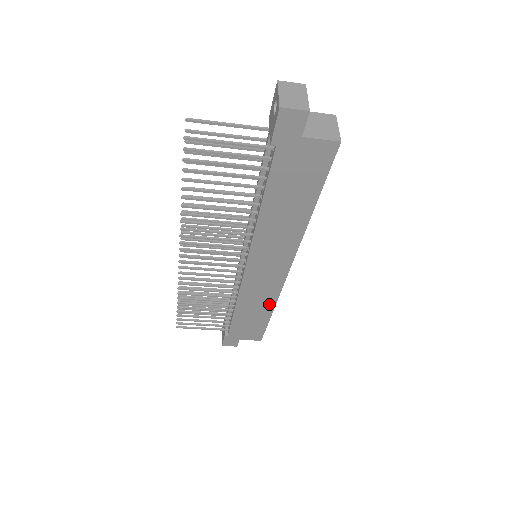
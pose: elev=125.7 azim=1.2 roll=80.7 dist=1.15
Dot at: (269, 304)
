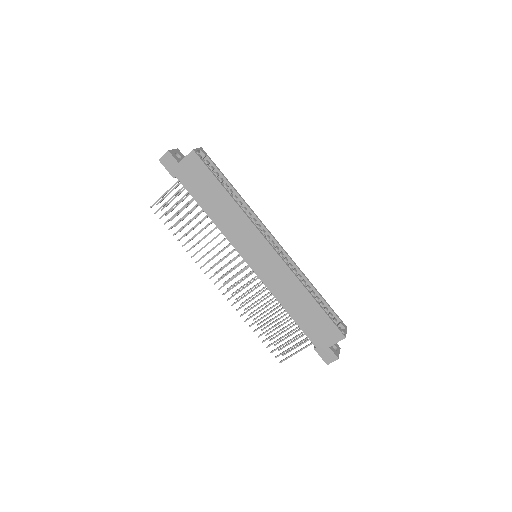
Dot at: (299, 288)
